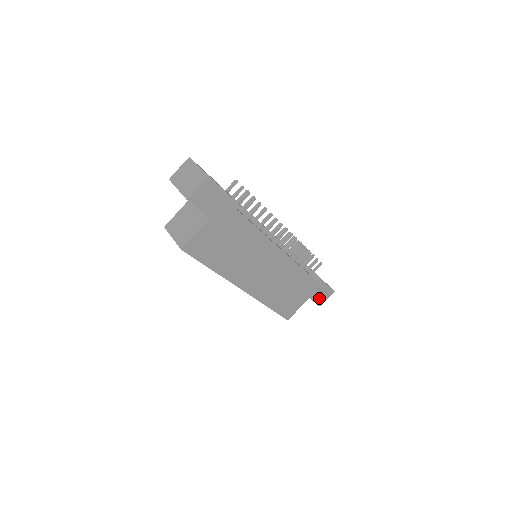
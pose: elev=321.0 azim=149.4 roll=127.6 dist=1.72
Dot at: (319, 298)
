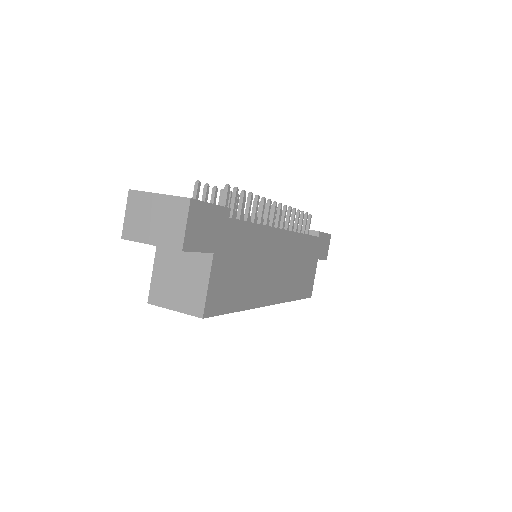
Dot at: (323, 252)
